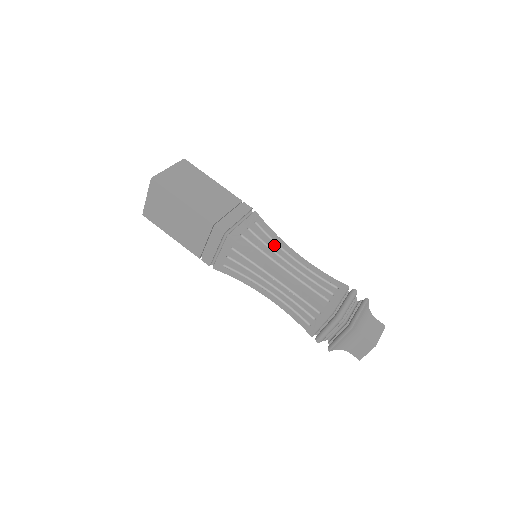
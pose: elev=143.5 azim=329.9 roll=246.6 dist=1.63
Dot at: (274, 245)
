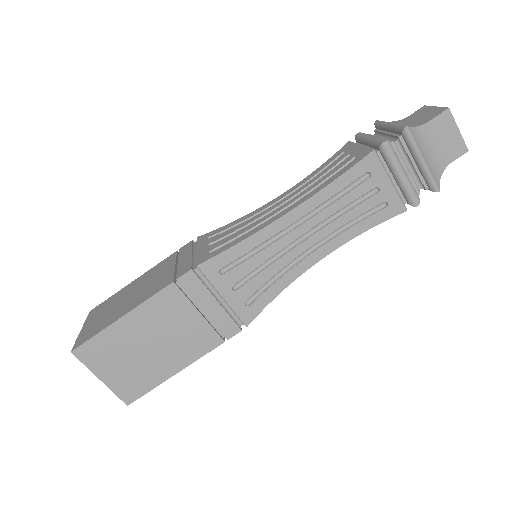
Dot at: (249, 221)
